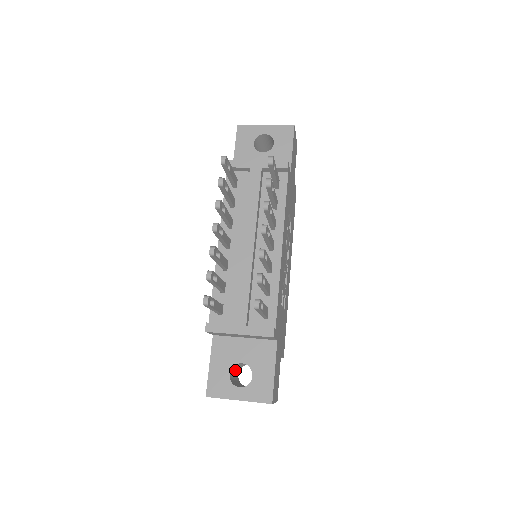
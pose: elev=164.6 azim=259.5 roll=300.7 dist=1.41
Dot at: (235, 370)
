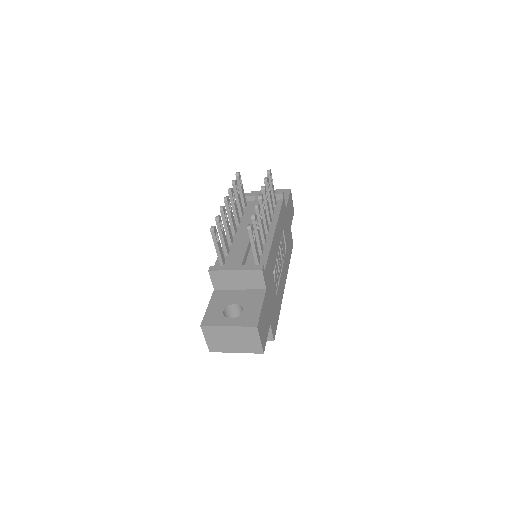
Dot at: occluded
